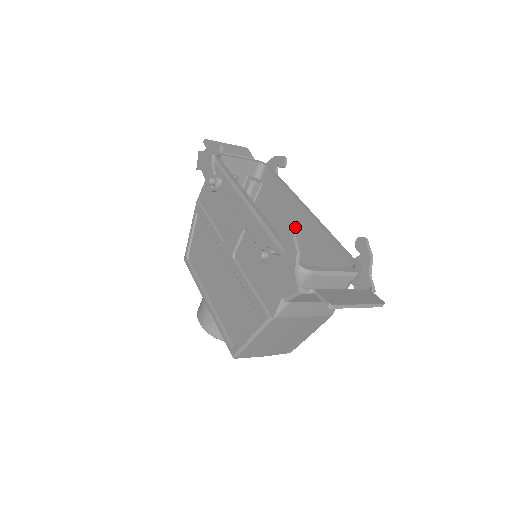
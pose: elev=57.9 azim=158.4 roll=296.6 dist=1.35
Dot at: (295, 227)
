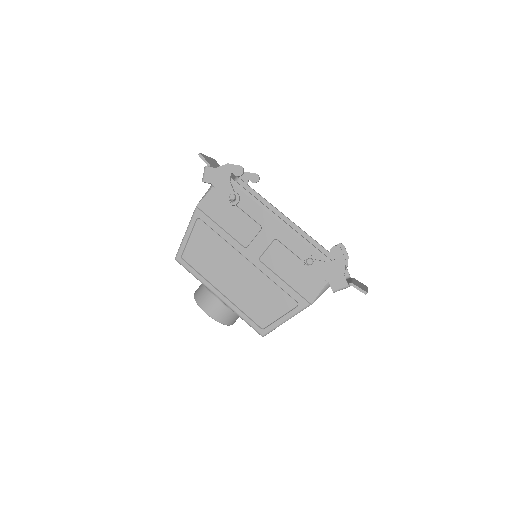
Dot at: occluded
